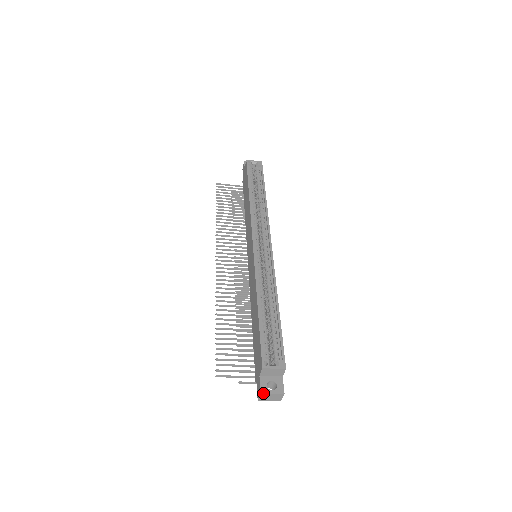
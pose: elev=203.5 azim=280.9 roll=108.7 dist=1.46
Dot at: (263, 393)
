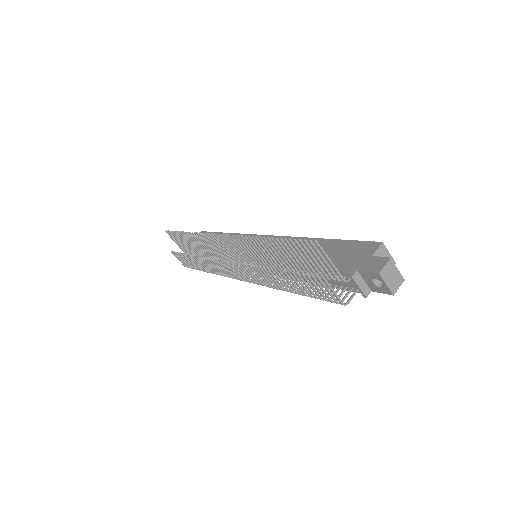
Dot at: (392, 260)
